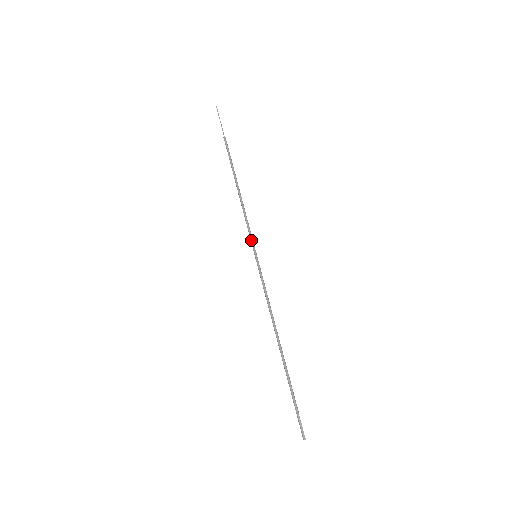
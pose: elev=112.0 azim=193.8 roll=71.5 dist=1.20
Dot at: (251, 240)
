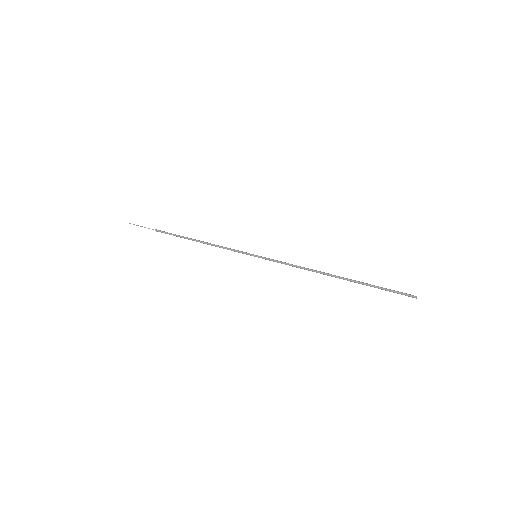
Dot at: occluded
